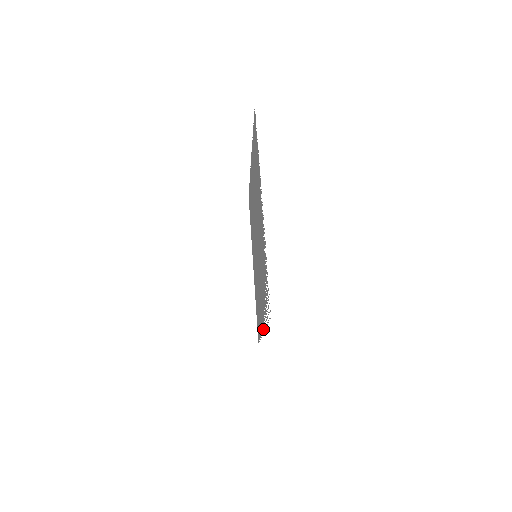
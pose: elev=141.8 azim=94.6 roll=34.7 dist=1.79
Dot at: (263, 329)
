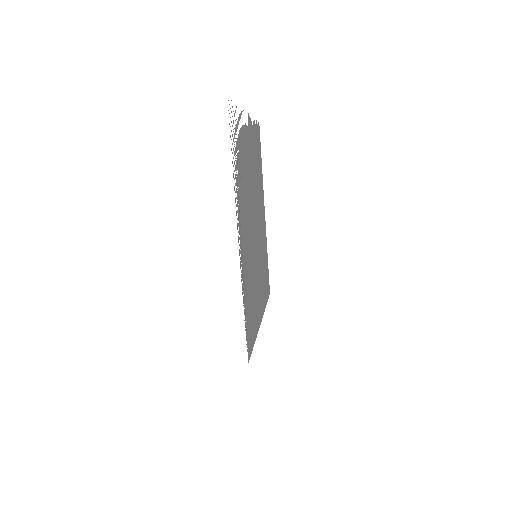
Dot at: (238, 232)
